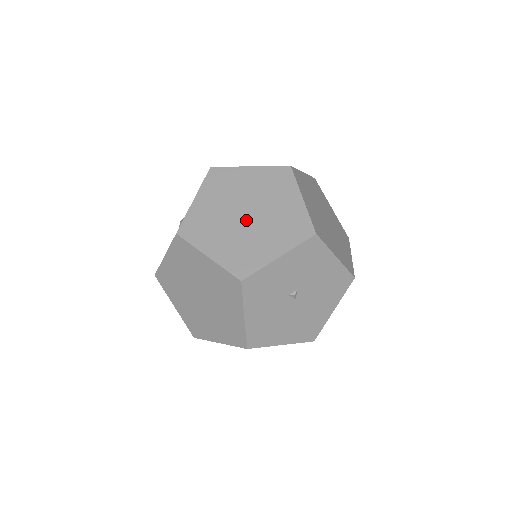
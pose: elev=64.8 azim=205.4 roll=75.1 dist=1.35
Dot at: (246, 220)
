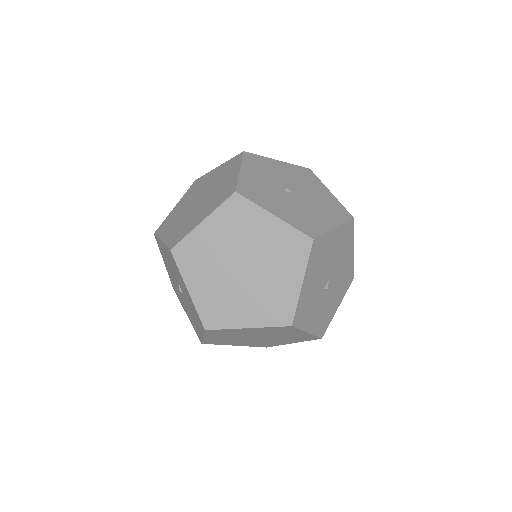
Dot at: (202, 199)
